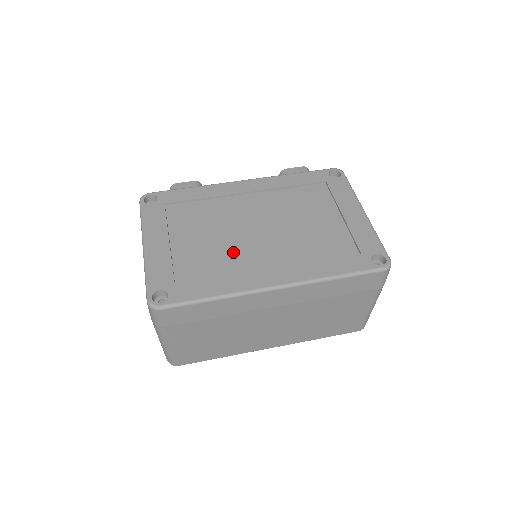
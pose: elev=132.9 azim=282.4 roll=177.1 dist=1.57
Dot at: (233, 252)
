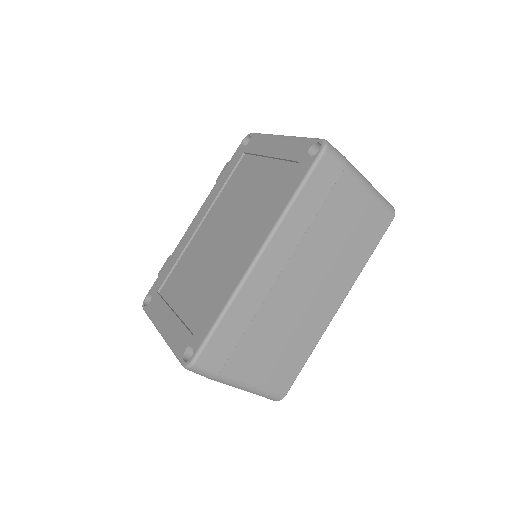
Dot at: (216, 269)
